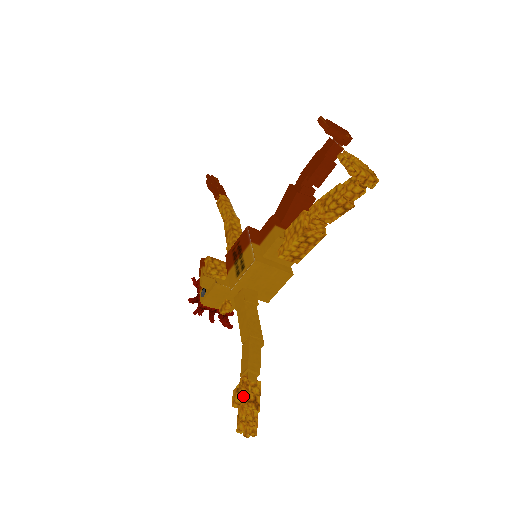
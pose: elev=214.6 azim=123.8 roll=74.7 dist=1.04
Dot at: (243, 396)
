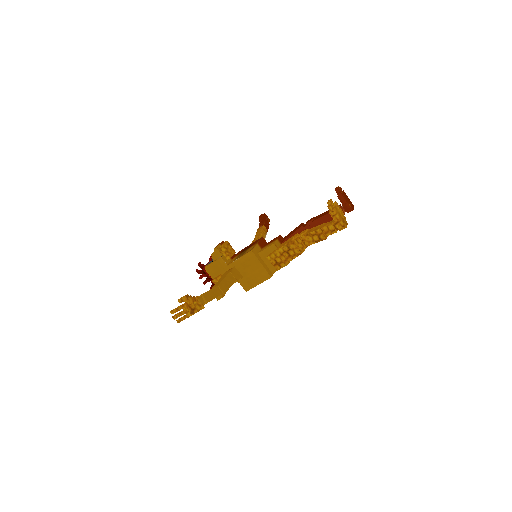
Dot at: (188, 301)
